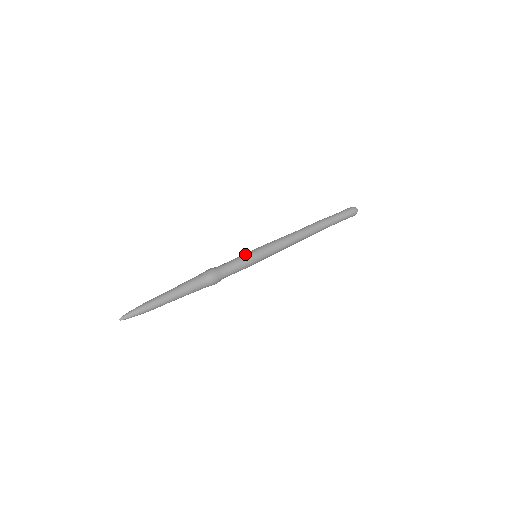
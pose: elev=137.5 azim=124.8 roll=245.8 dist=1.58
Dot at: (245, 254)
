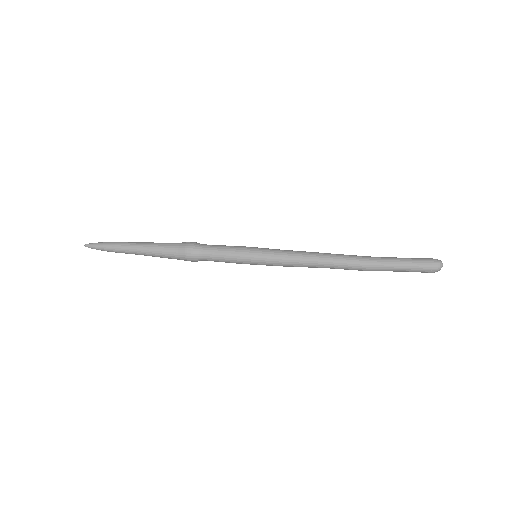
Dot at: occluded
